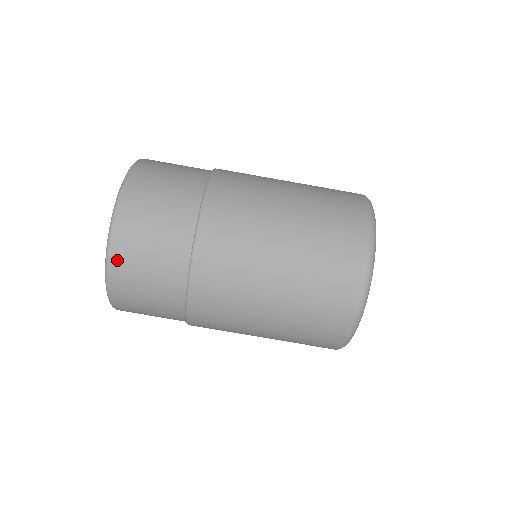
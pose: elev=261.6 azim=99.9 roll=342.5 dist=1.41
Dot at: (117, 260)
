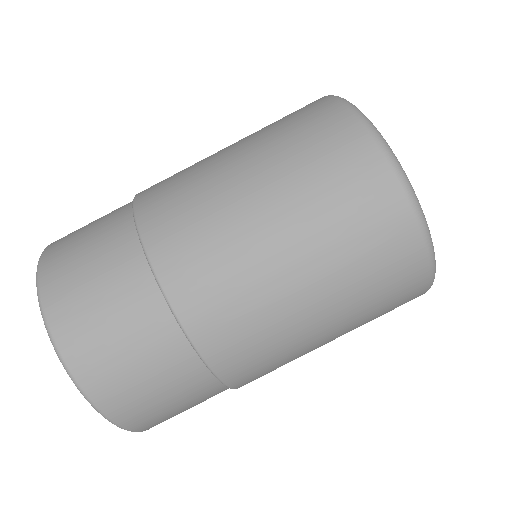
Dot at: (153, 426)
